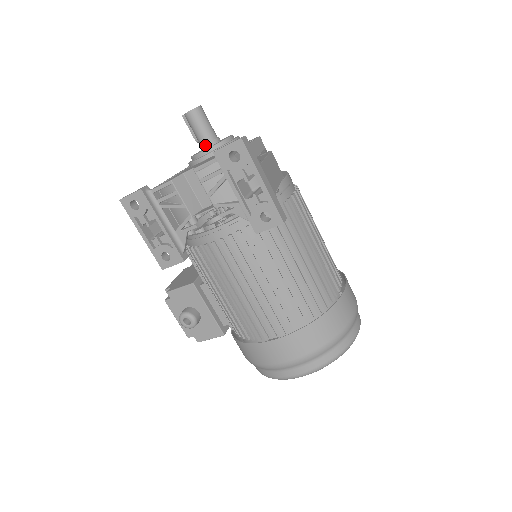
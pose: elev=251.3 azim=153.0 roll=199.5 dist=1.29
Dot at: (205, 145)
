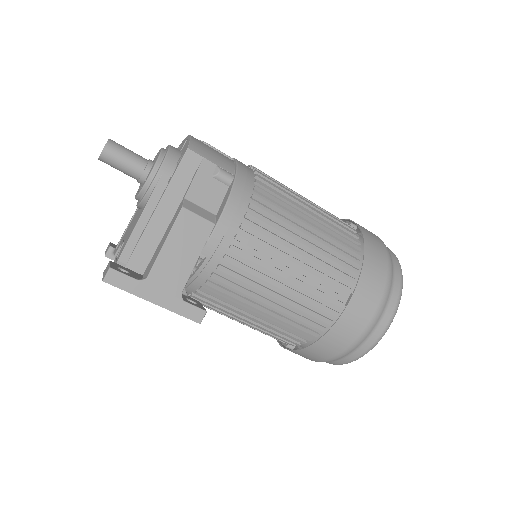
Dot at: (138, 182)
